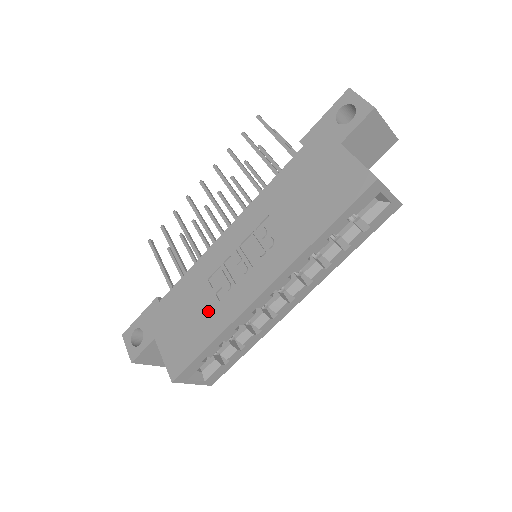
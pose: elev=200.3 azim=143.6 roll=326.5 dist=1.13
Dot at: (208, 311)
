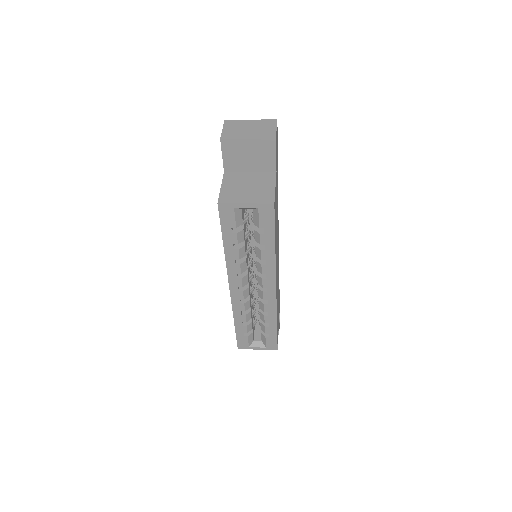
Dot at: occluded
